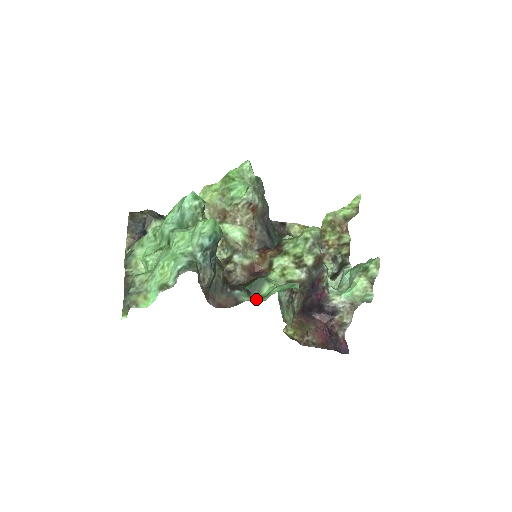
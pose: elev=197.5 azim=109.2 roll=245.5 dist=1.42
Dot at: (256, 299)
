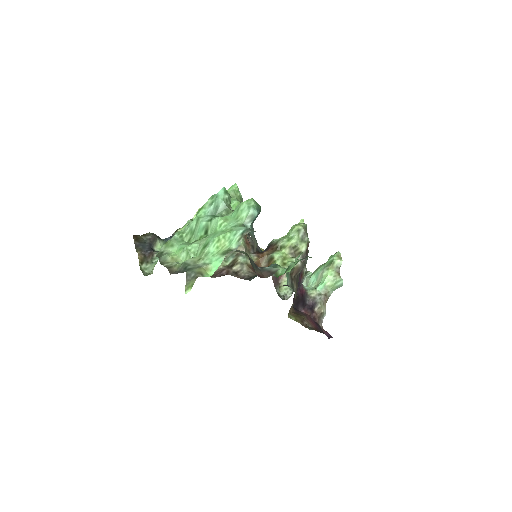
Dot at: occluded
